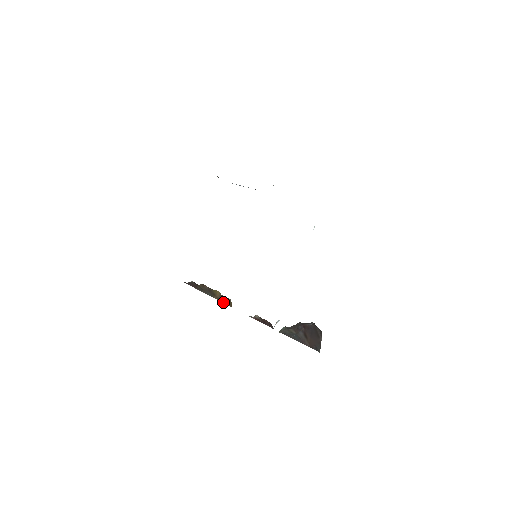
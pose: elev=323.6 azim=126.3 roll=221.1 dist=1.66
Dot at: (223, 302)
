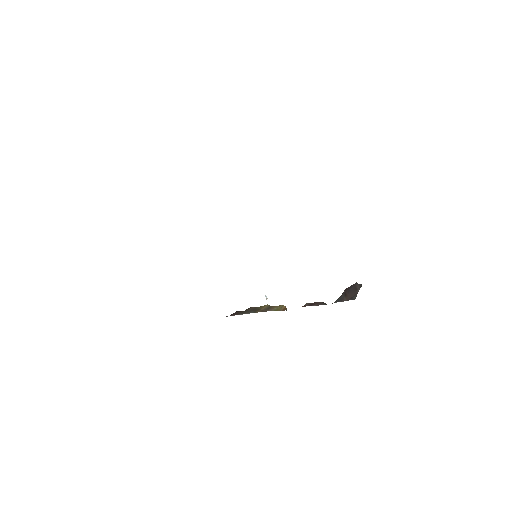
Dot at: occluded
